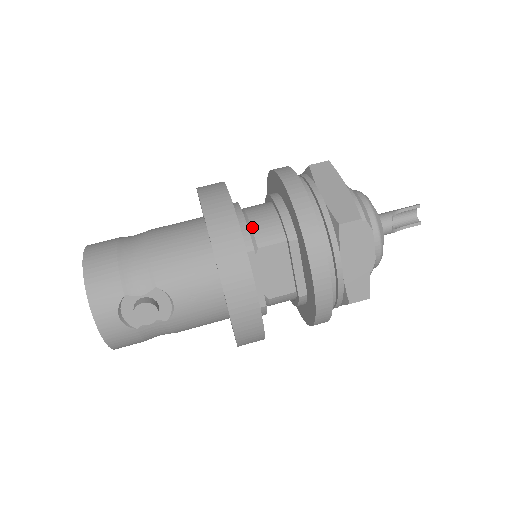
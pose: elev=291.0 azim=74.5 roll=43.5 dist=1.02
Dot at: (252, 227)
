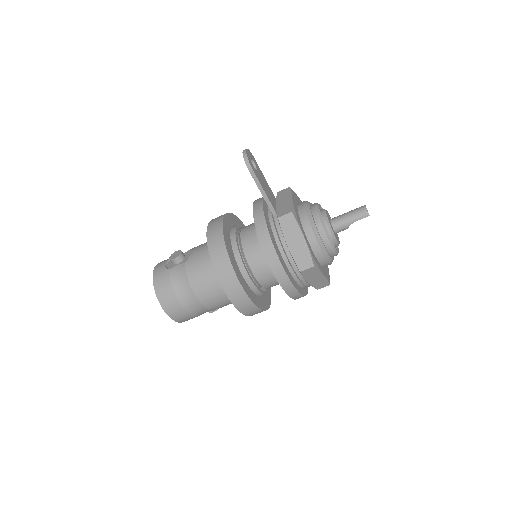
Dot at: occluded
